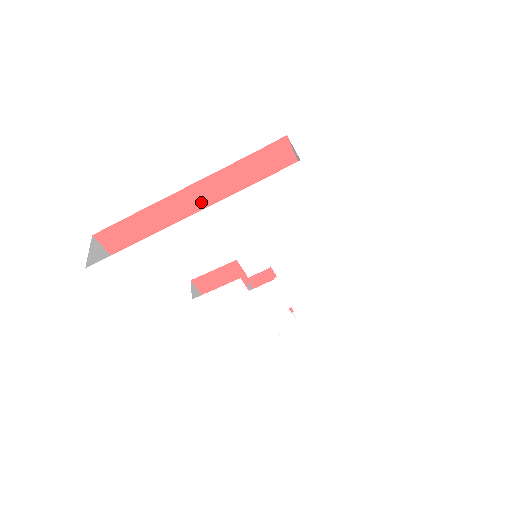
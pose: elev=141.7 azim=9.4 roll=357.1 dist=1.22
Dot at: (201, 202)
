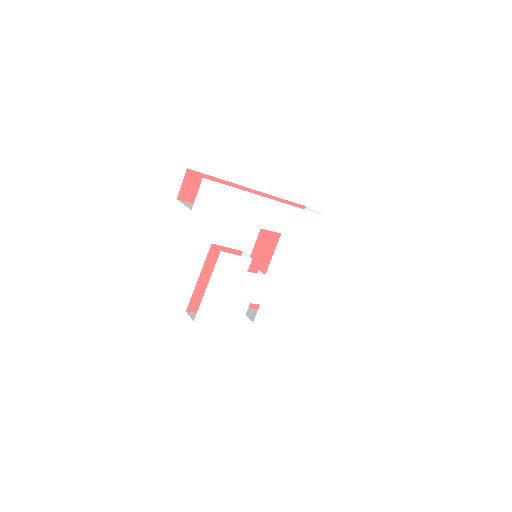
Dot at: occluded
